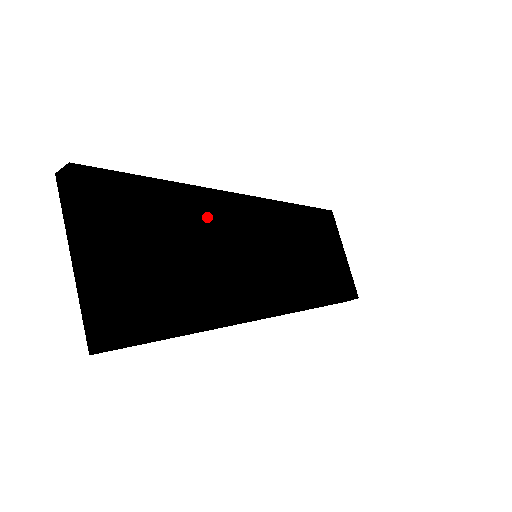
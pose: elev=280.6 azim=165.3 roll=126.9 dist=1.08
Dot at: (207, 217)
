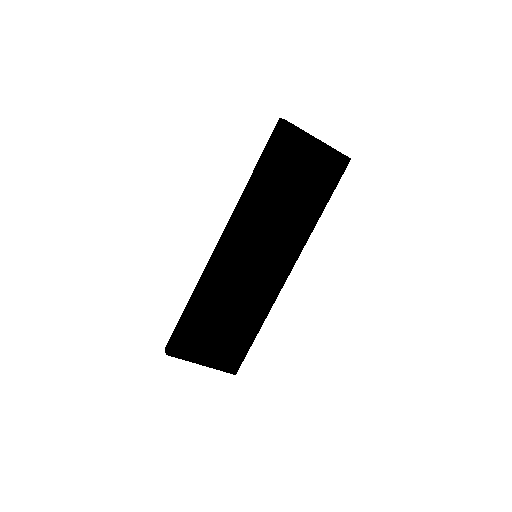
Dot at: (218, 291)
